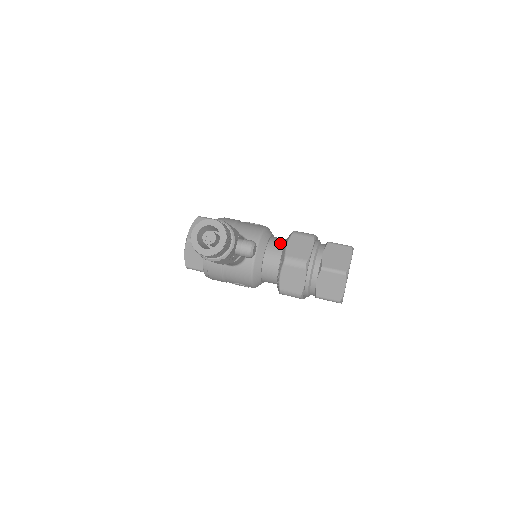
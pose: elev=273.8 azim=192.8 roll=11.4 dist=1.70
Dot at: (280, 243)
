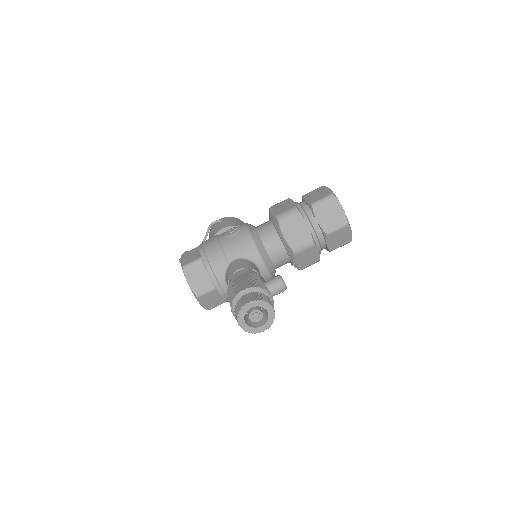
Dot at: (272, 235)
